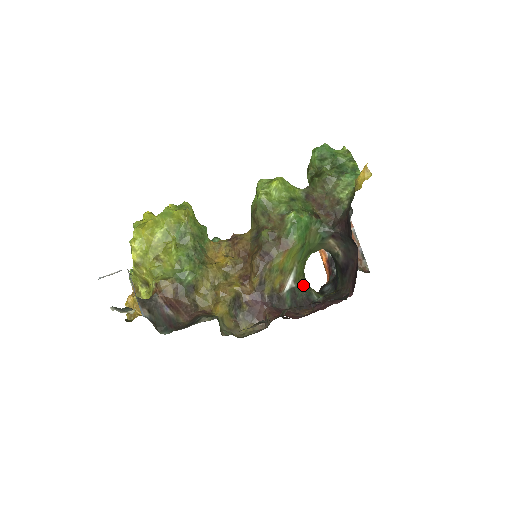
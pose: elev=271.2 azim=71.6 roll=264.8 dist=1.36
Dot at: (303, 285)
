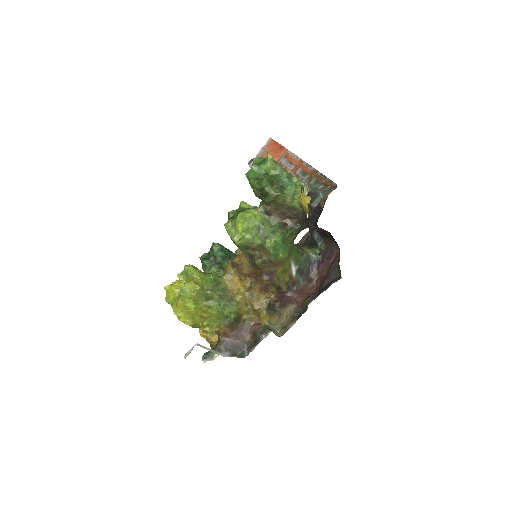
Dot at: (302, 259)
